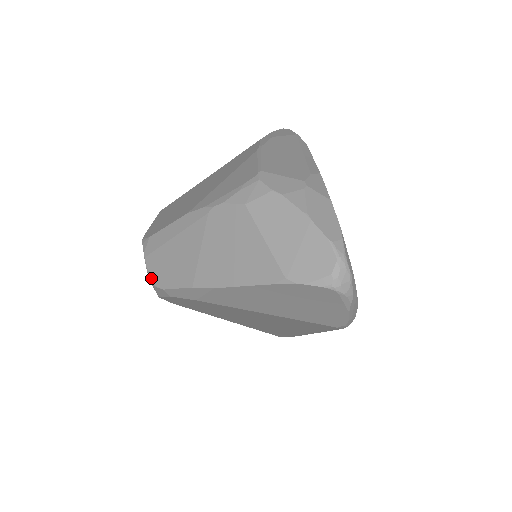
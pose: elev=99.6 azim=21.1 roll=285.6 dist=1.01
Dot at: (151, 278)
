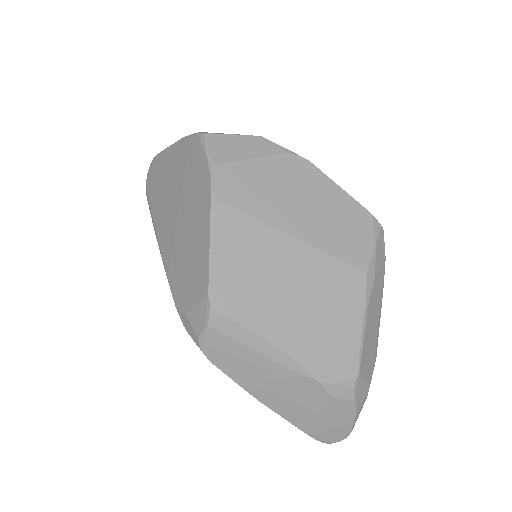
Dot at: (203, 344)
